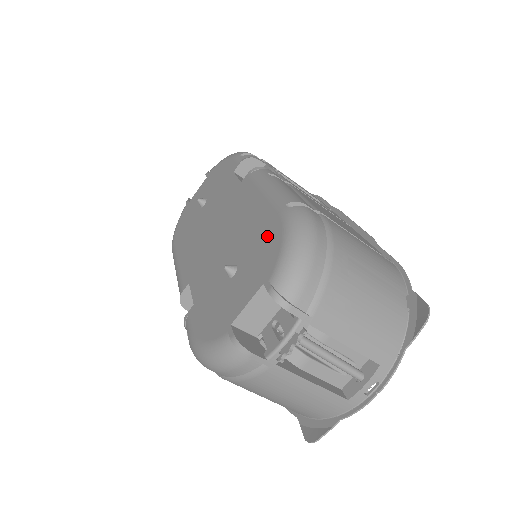
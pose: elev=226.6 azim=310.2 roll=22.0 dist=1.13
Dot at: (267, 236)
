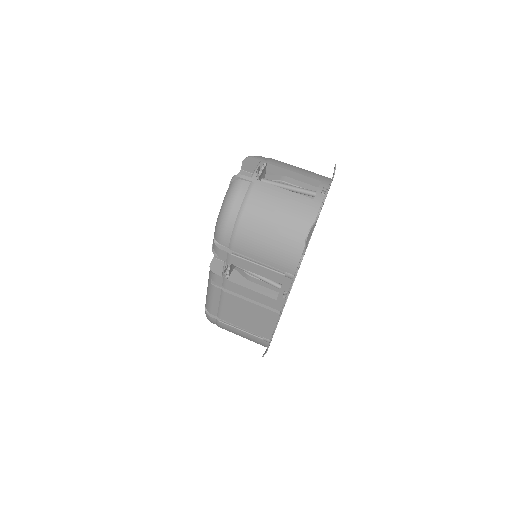
Dot at: occluded
